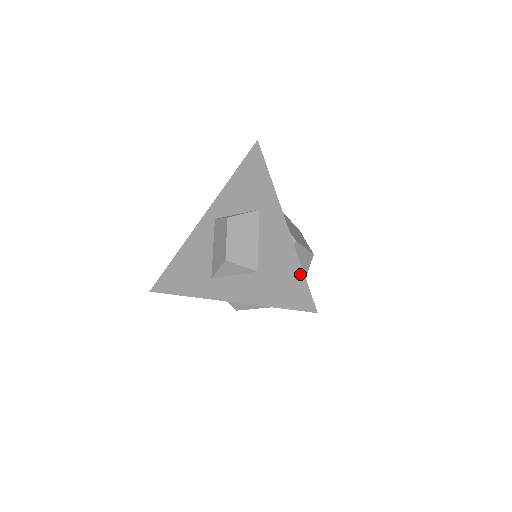
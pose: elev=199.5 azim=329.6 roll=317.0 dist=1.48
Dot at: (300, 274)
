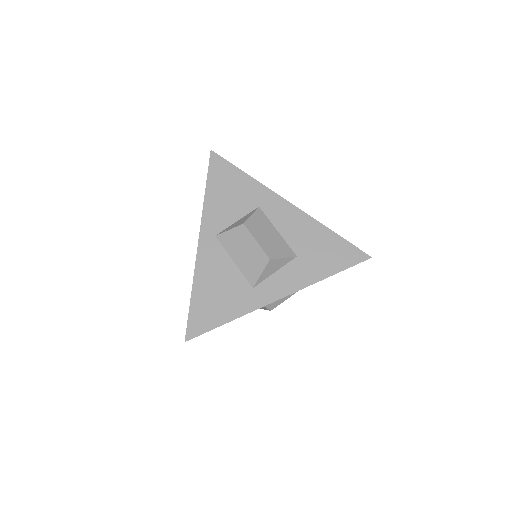
Dot at: (337, 238)
